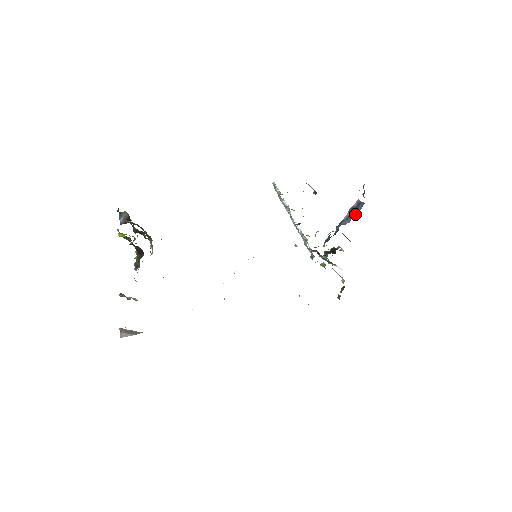
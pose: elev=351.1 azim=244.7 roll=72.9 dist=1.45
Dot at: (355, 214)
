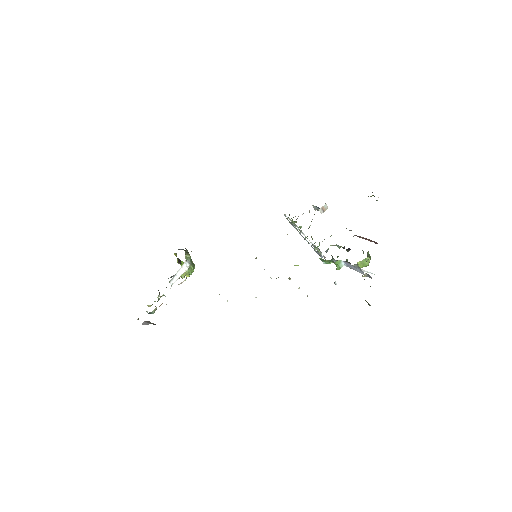
Dot at: occluded
